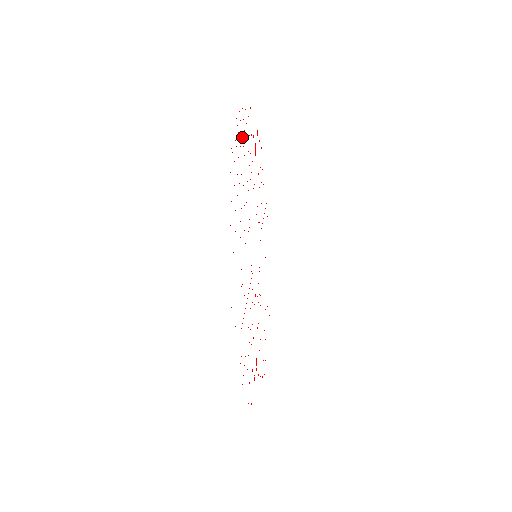
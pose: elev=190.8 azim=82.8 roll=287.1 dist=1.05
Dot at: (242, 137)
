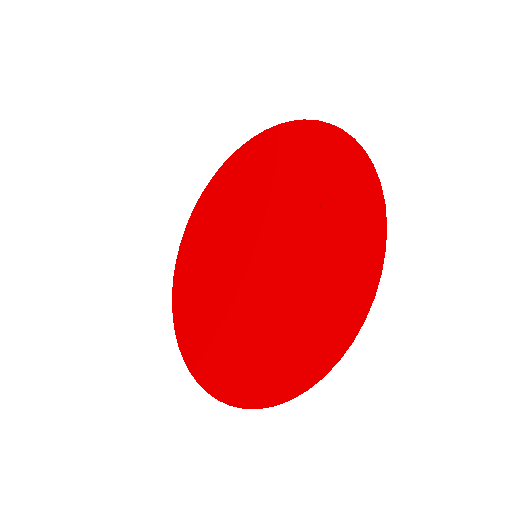
Dot at: (359, 231)
